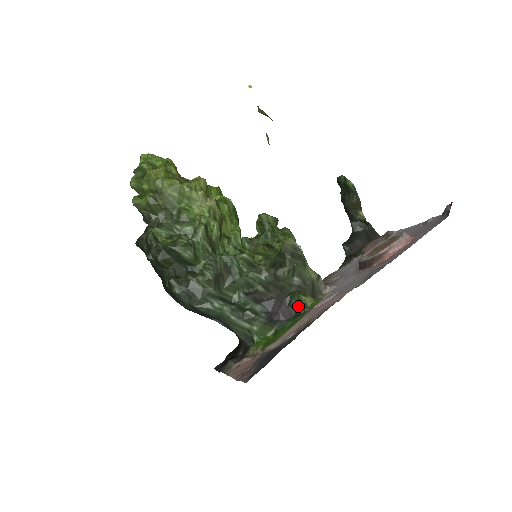
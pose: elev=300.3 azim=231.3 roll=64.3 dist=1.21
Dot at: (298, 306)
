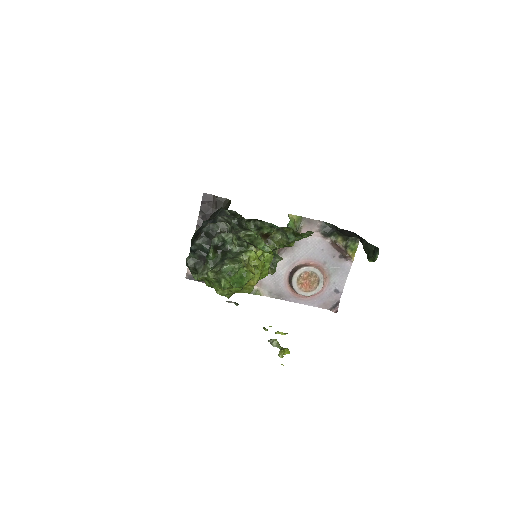
Dot at: occluded
